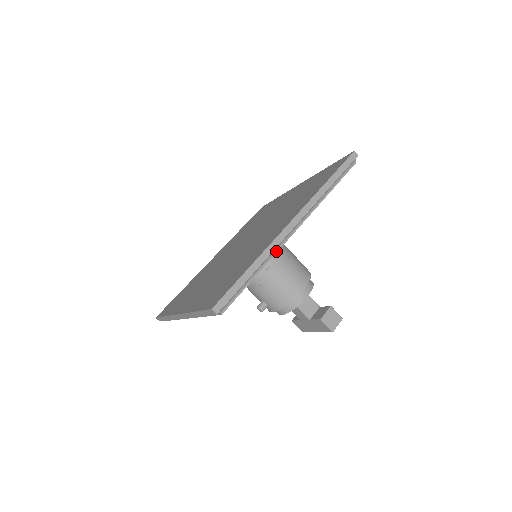
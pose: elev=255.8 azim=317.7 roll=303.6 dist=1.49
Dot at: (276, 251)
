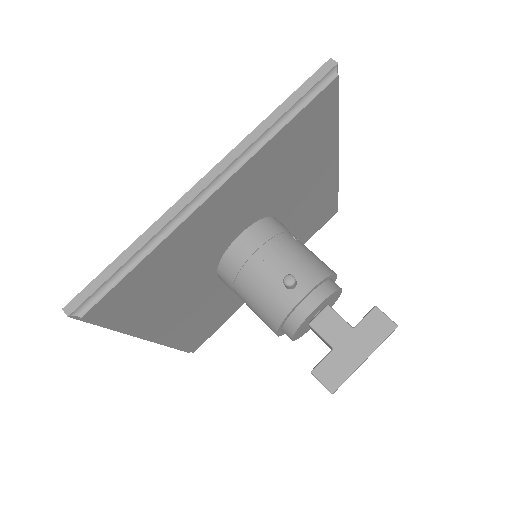
Dot at: (337, 141)
